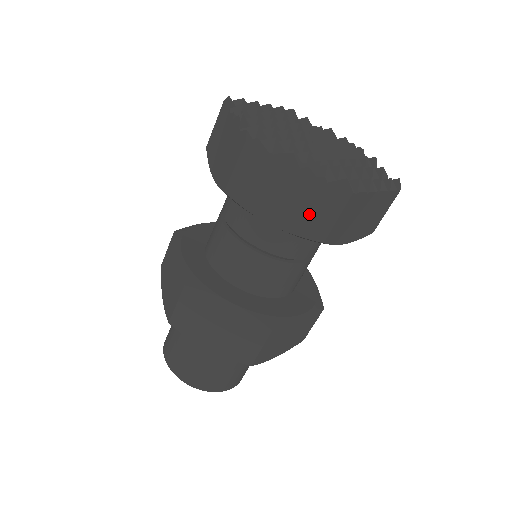
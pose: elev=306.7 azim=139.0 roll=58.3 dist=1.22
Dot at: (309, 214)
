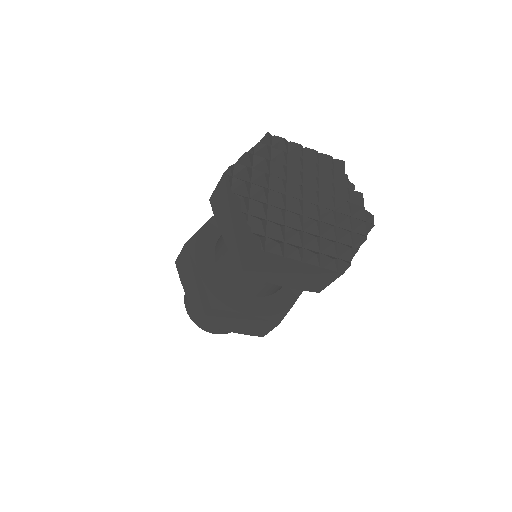
Dot at: (240, 246)
